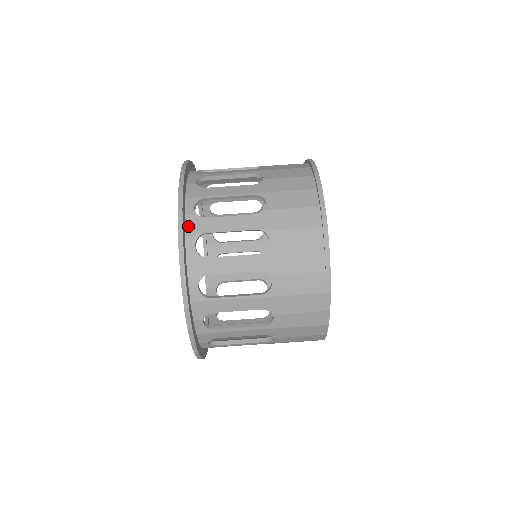
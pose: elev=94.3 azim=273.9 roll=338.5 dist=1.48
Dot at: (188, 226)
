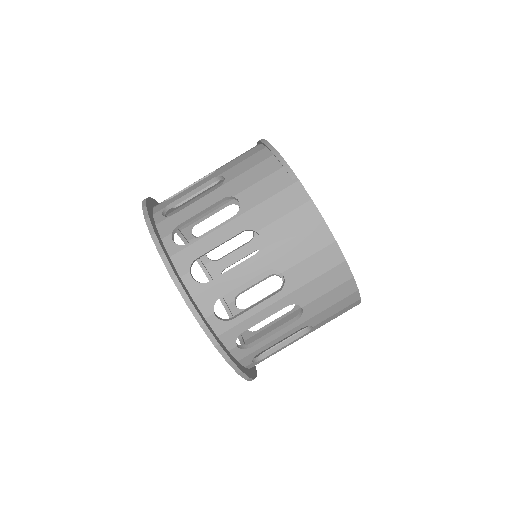
Dot at: (155, 210)
